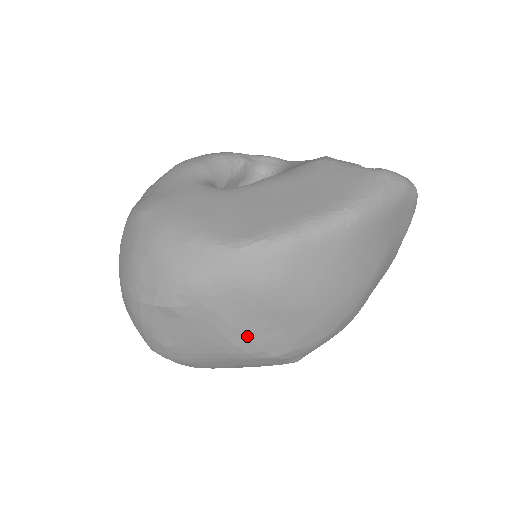
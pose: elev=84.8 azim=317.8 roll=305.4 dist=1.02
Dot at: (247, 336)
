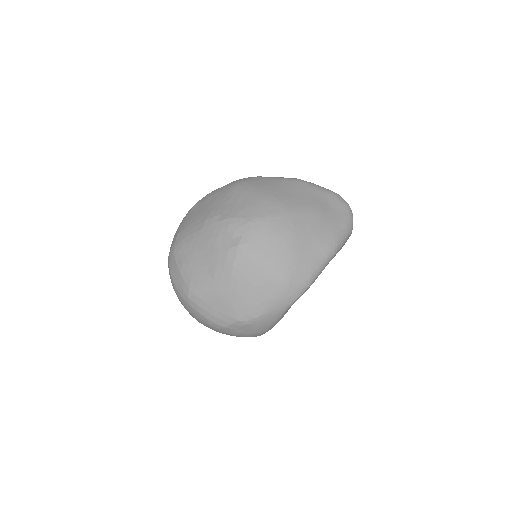
Dot at: (218, 206)
